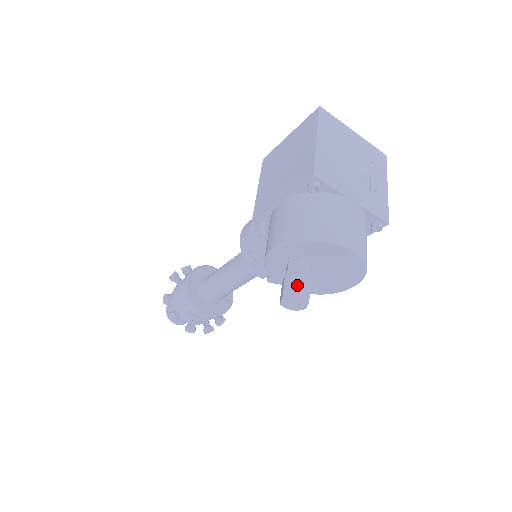
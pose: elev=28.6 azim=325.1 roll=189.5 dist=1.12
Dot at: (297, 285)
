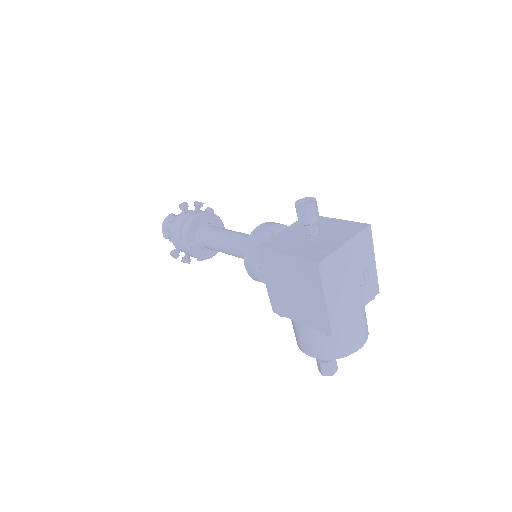
Dot at: (330, 370)
